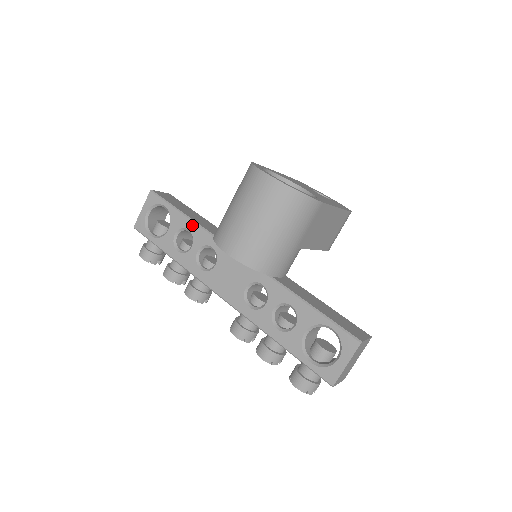
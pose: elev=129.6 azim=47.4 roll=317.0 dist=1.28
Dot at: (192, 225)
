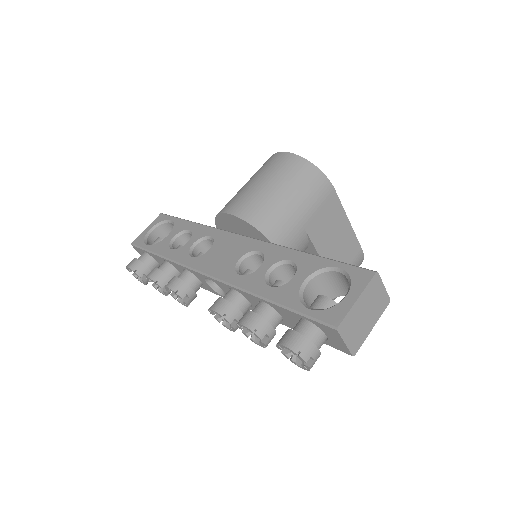
Dot at: (195, 225)
